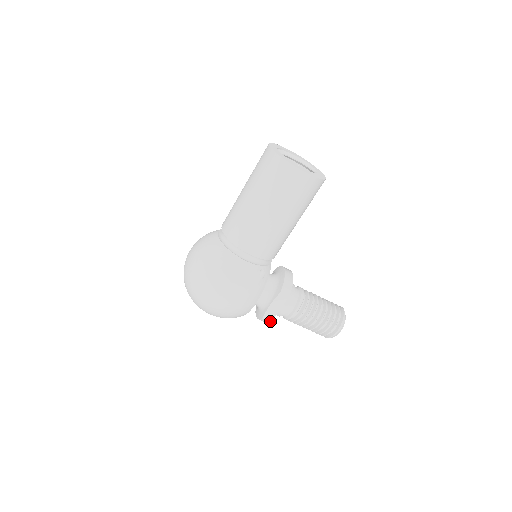
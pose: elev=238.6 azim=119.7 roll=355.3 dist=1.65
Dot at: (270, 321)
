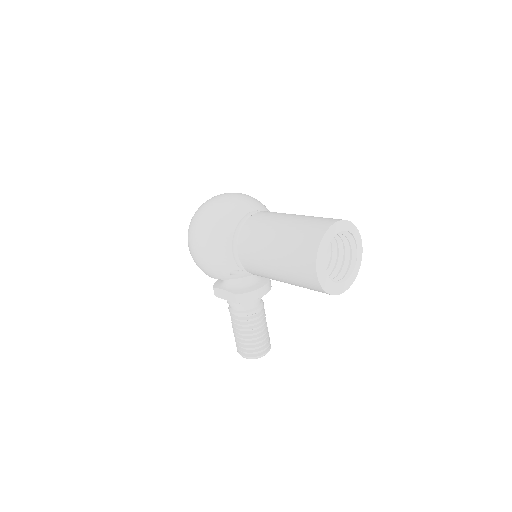
Dot at: (215, 295)
